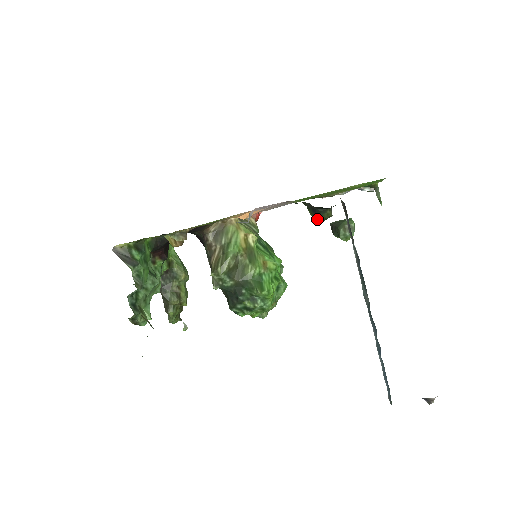
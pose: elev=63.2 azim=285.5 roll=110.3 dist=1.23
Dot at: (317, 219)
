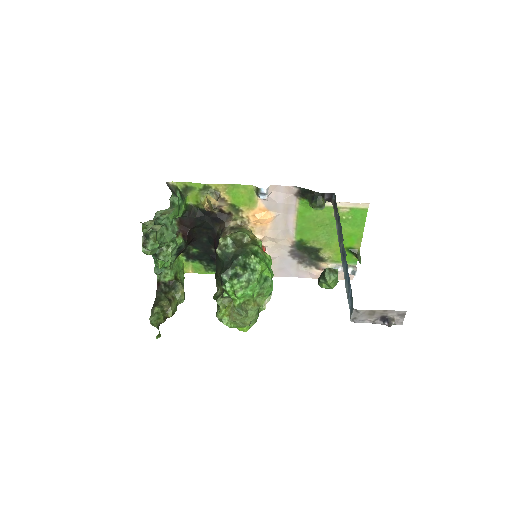
Dot at: (314, 206)
